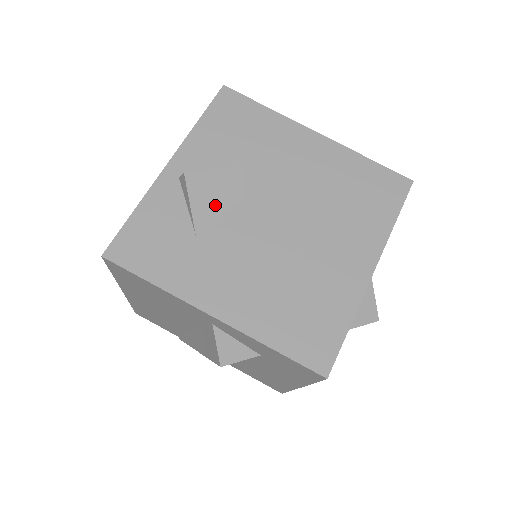
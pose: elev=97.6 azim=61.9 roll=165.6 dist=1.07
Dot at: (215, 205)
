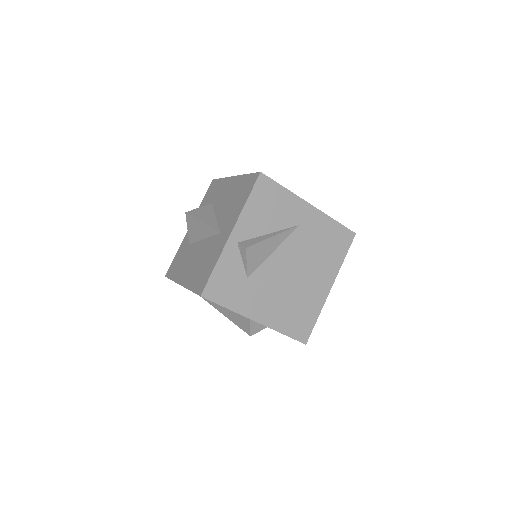
Dot at: (258, 260)
